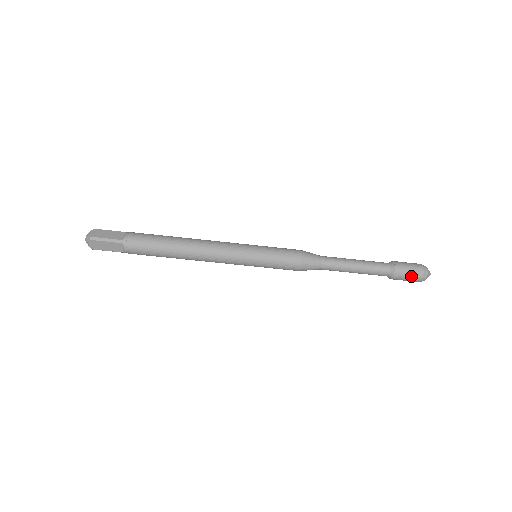
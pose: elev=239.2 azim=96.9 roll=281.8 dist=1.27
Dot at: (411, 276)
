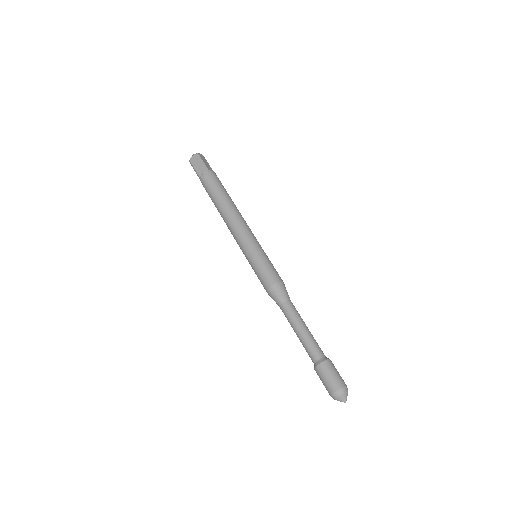
Dot at: (331, 379)
